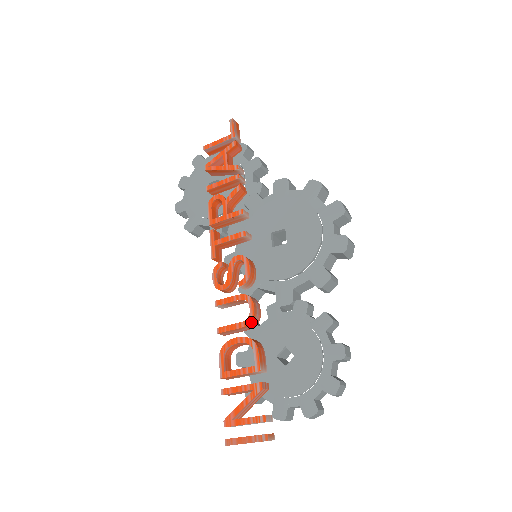
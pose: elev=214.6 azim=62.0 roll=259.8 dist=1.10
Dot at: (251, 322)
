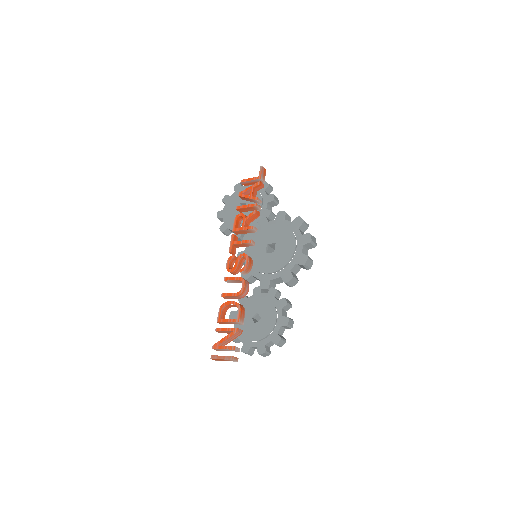
Dot at: (241, 294)
